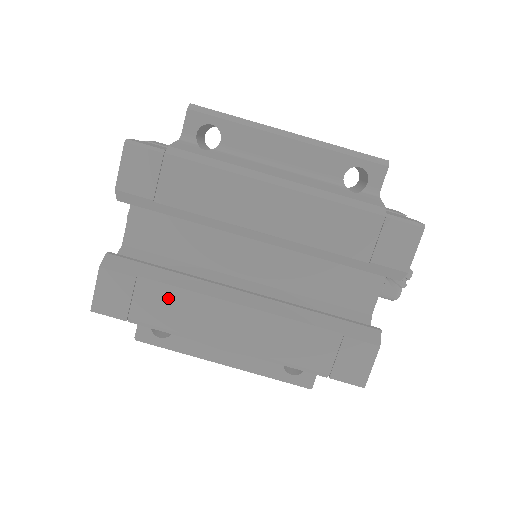
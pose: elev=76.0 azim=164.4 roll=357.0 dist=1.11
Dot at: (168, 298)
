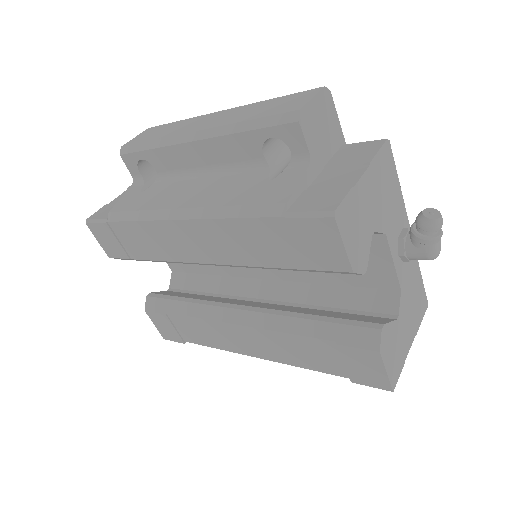
Dot at: (193, 325)
